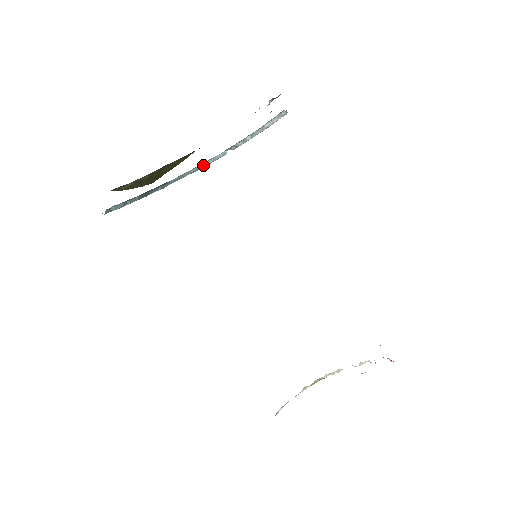
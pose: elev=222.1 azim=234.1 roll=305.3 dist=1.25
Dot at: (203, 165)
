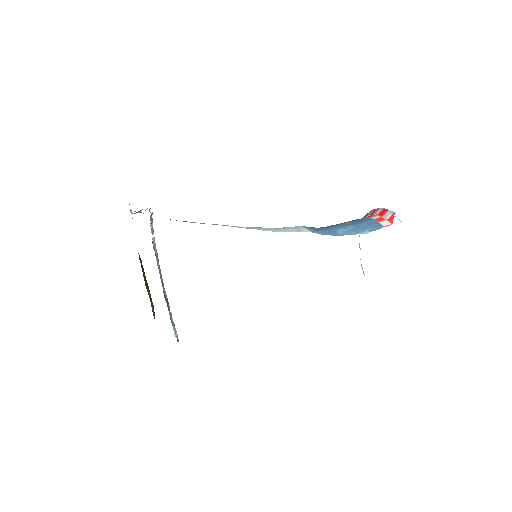
Dot at: (156, 255)
